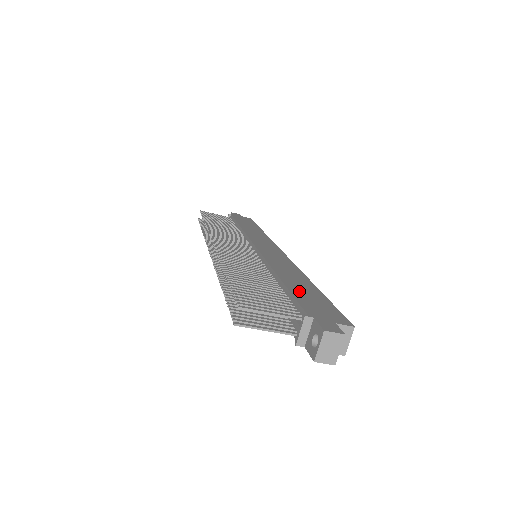
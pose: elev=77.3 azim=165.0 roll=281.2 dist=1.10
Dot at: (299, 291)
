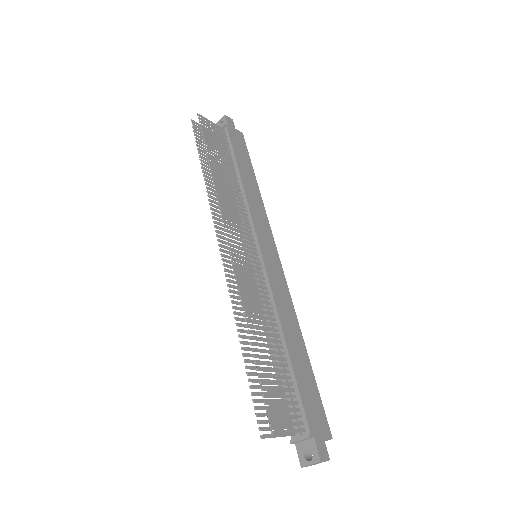
Dot at: (301, 377)
